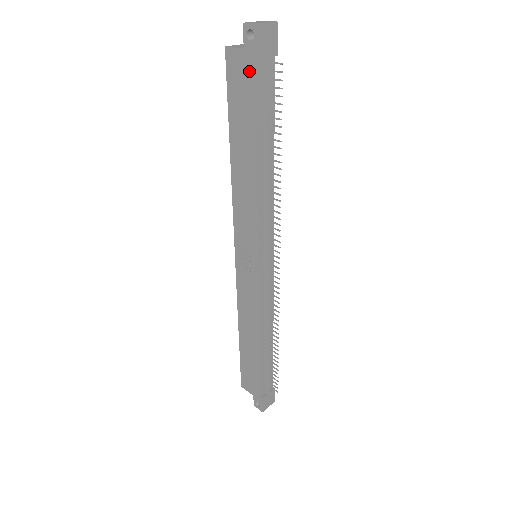
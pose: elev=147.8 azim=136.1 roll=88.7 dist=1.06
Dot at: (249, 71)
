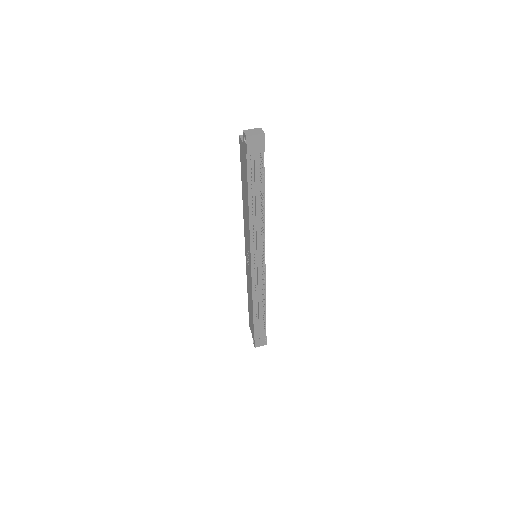
Dot at: (245, 157)
